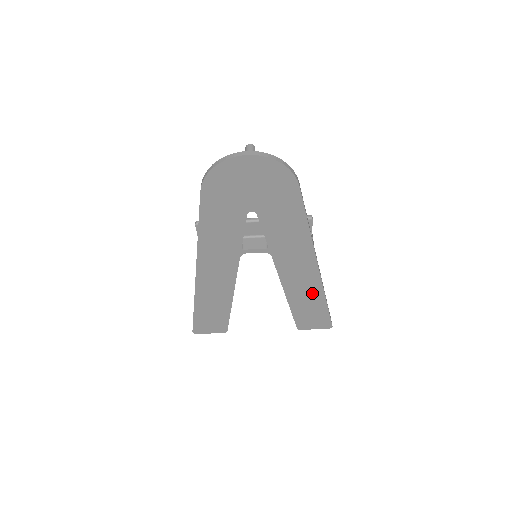
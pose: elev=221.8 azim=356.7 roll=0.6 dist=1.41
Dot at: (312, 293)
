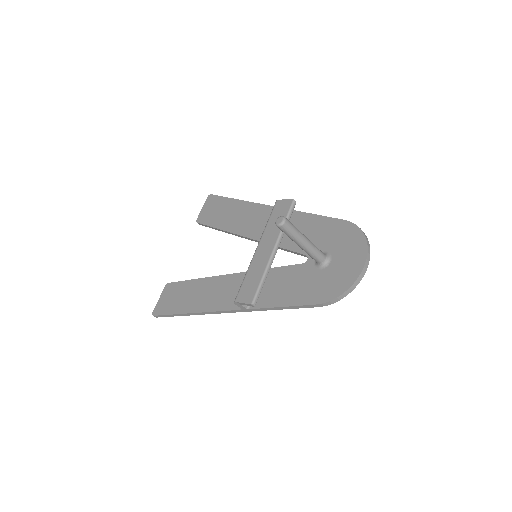
Dot at: occluded
